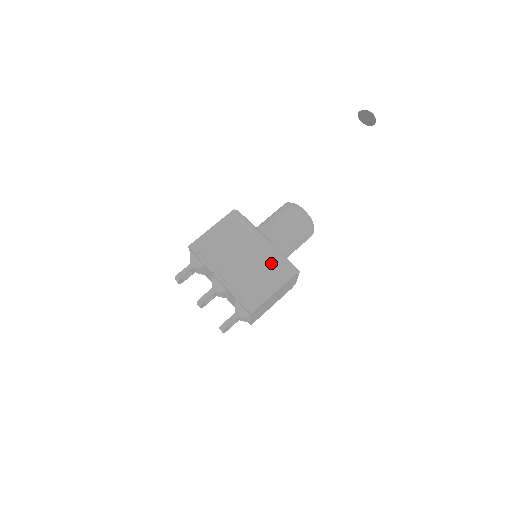
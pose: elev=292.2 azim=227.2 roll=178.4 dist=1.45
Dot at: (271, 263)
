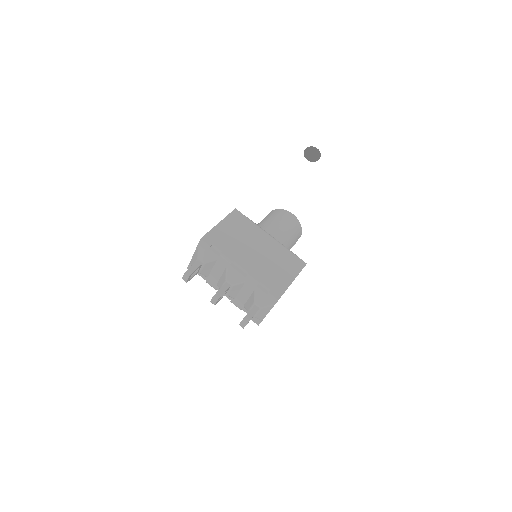
Dot at: (282, 255)
